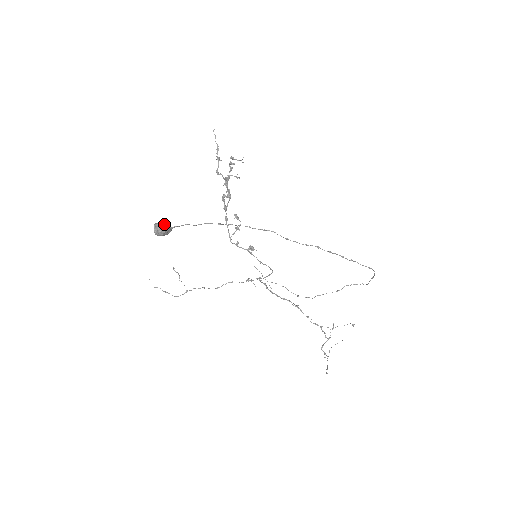
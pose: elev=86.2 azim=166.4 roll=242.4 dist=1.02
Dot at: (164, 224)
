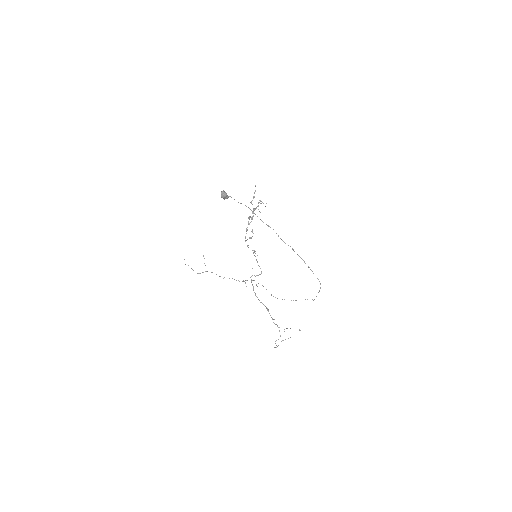
Dot at: (226, 194)
